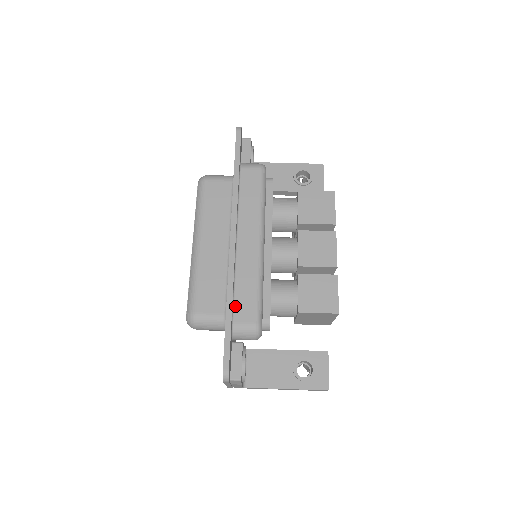
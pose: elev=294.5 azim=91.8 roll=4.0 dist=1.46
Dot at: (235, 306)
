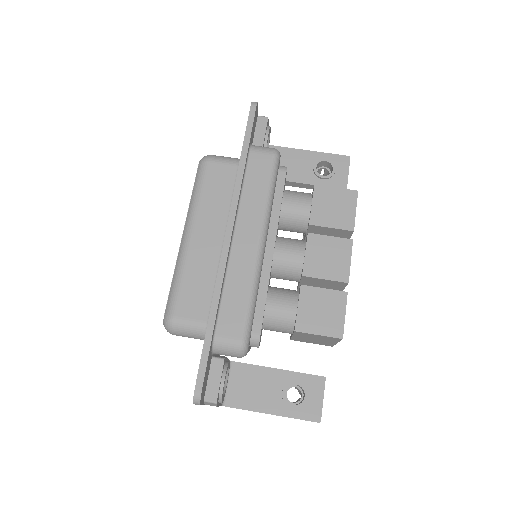
Dot at: (220, 315)
